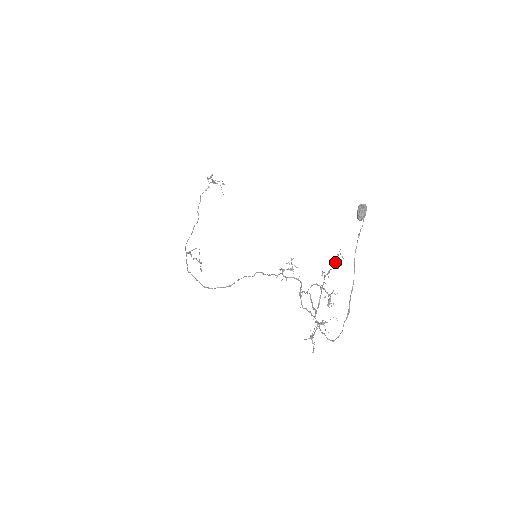
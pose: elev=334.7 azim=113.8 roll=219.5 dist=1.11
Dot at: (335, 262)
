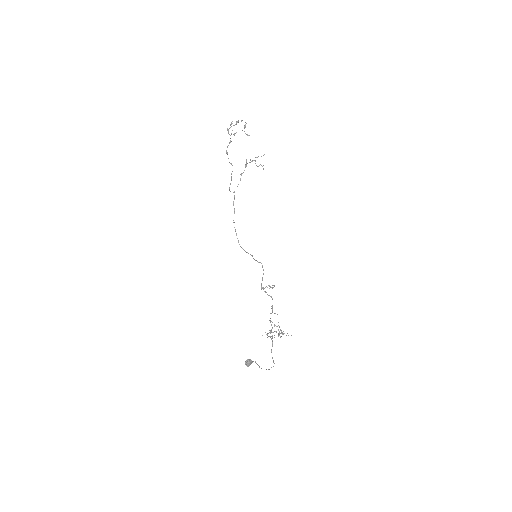
Dot at: (270, 332)
